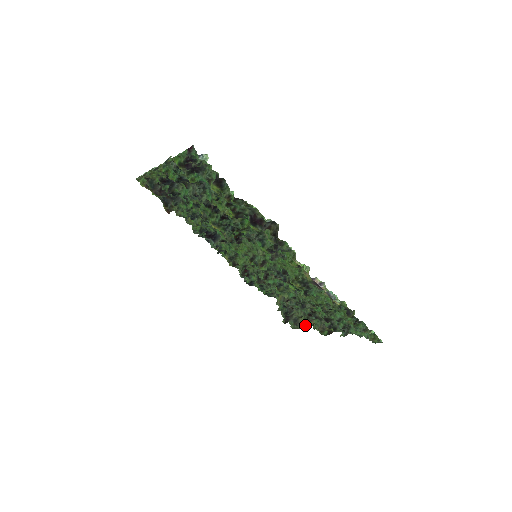
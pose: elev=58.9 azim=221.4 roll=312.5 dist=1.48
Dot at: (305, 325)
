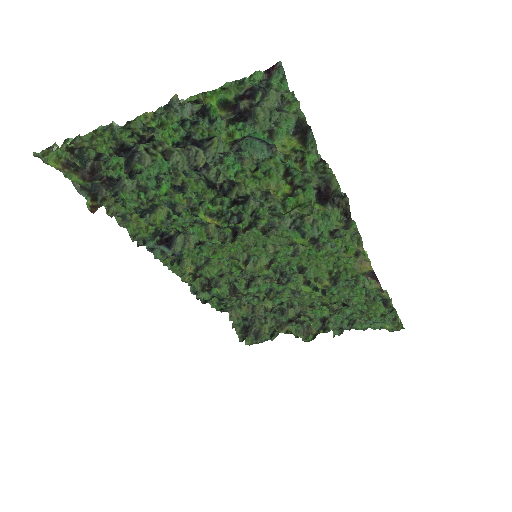
Dot at: (270, 336)
